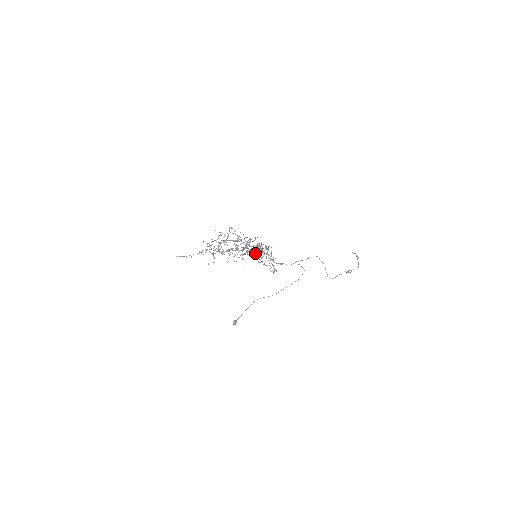
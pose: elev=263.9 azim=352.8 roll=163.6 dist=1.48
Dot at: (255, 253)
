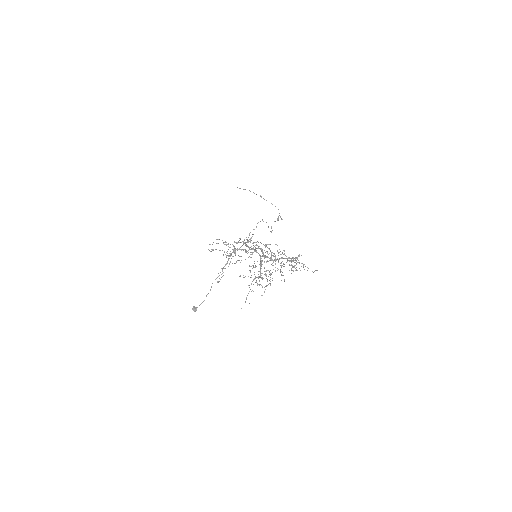
Dot at: occluded
